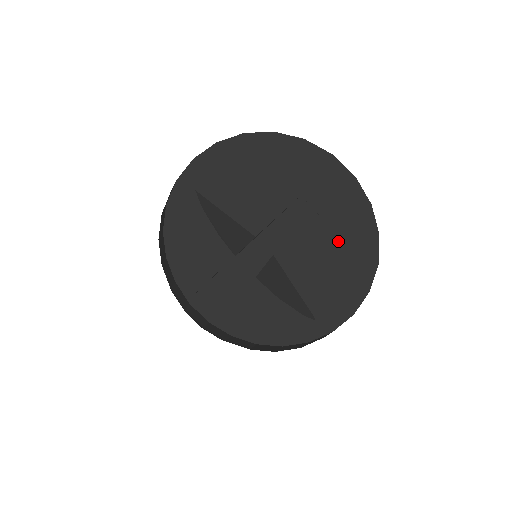
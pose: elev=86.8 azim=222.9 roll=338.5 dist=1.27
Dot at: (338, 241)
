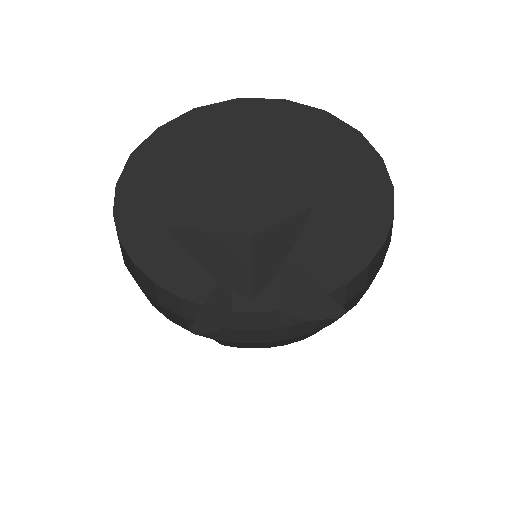
Dot at: (344, 204)
